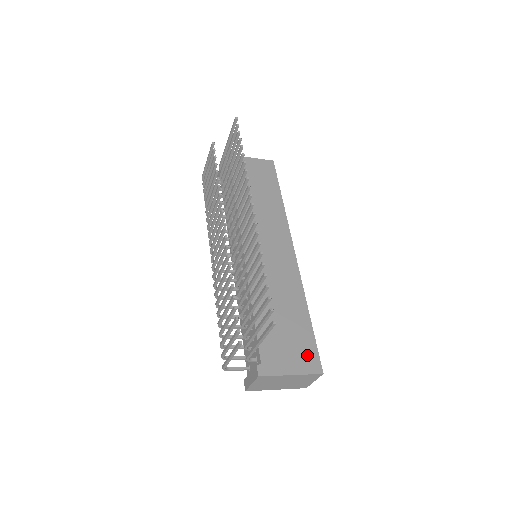
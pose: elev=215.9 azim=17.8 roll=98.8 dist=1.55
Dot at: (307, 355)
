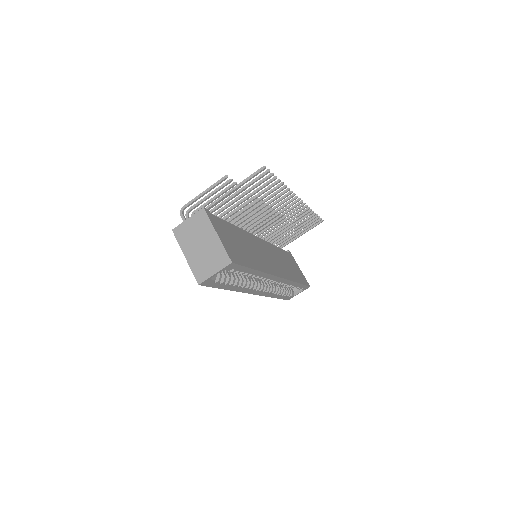
Dot at: (235, 254)
